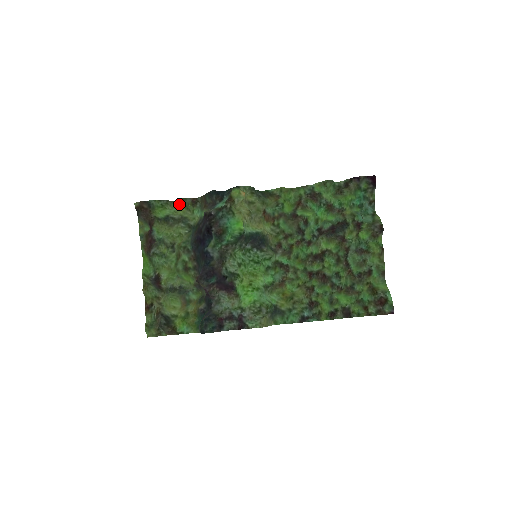
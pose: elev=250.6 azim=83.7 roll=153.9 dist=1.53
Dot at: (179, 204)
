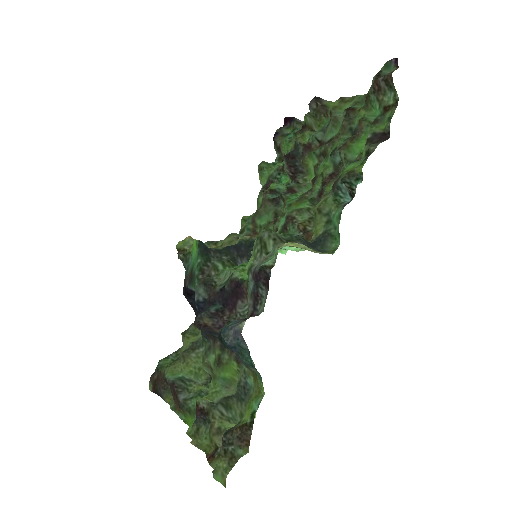
Dot at: (184, 339)
